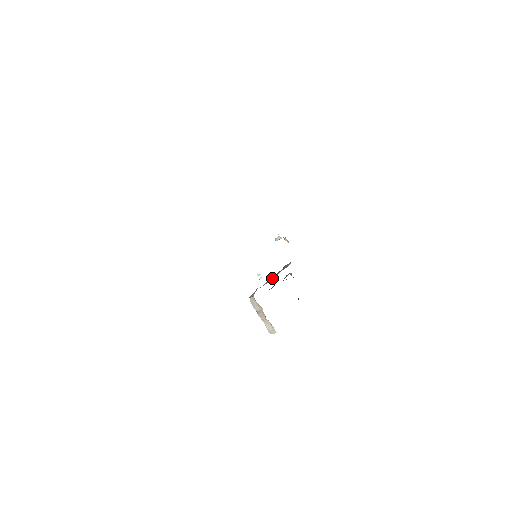
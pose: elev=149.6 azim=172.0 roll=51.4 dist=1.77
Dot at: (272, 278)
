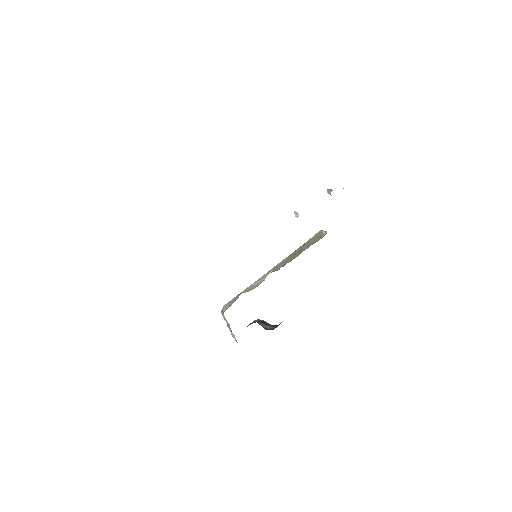
Dot at: (276, 269)
